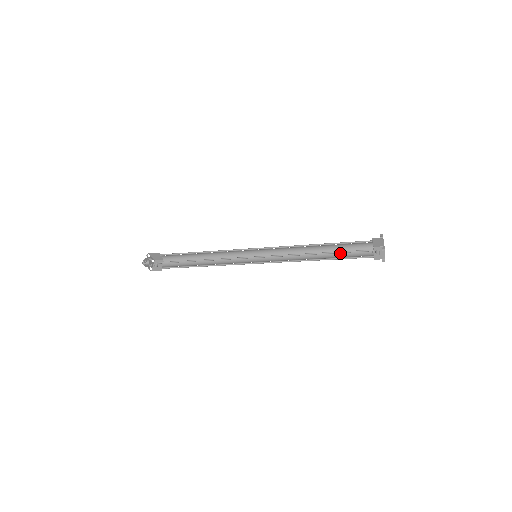
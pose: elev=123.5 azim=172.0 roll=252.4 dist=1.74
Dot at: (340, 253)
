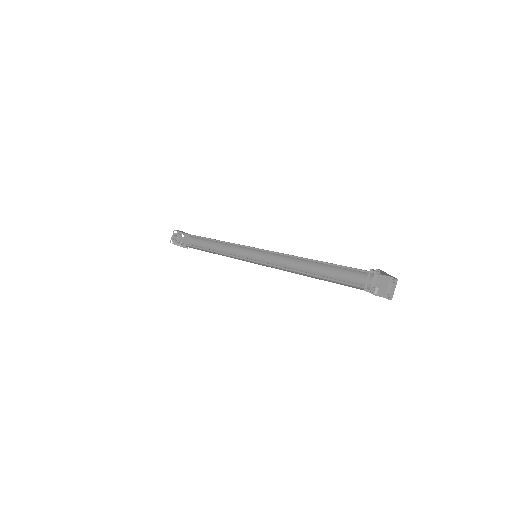
Dot at: (340, 274)
